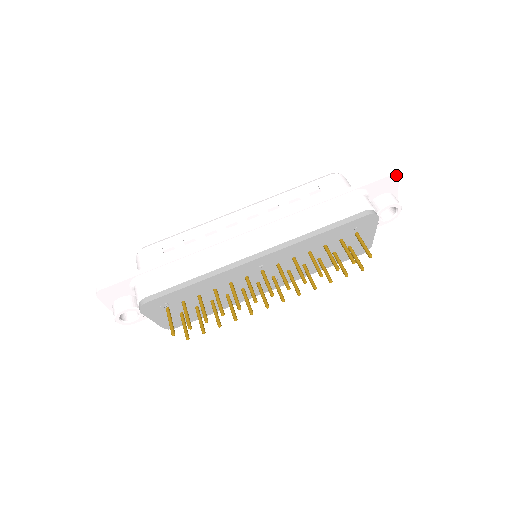
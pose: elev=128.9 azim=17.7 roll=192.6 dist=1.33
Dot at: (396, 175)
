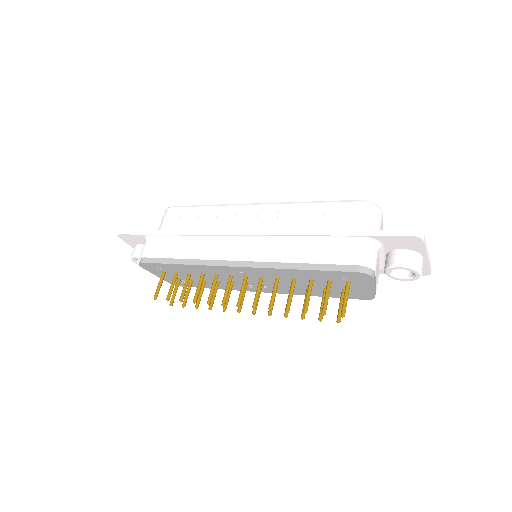
Dot at: (418, 237)
